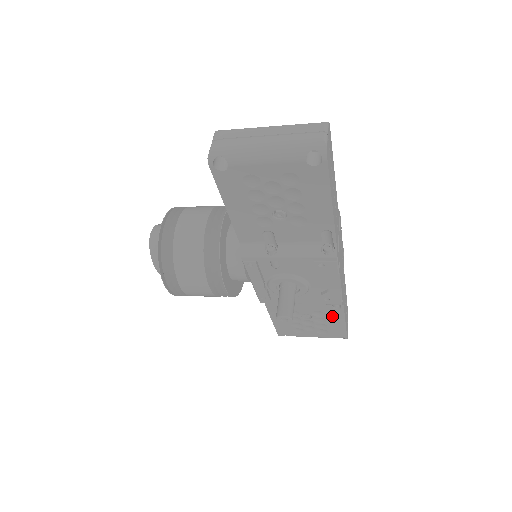
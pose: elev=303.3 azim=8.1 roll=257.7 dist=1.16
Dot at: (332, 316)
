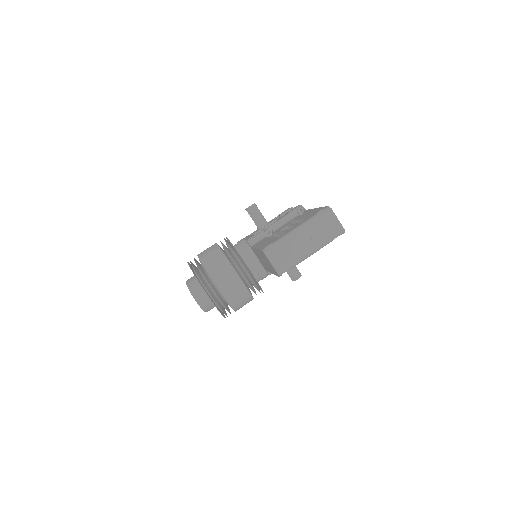
Dot at: occluded
